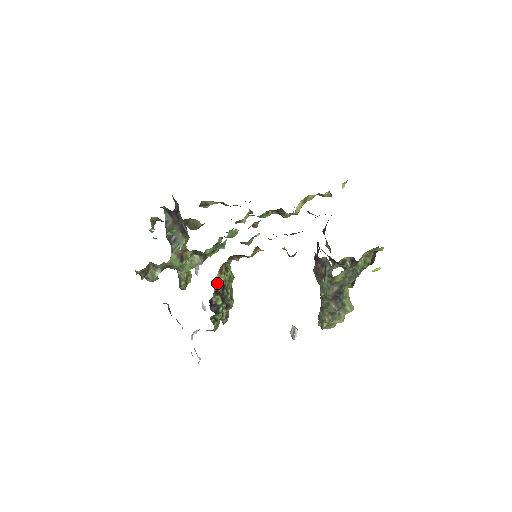
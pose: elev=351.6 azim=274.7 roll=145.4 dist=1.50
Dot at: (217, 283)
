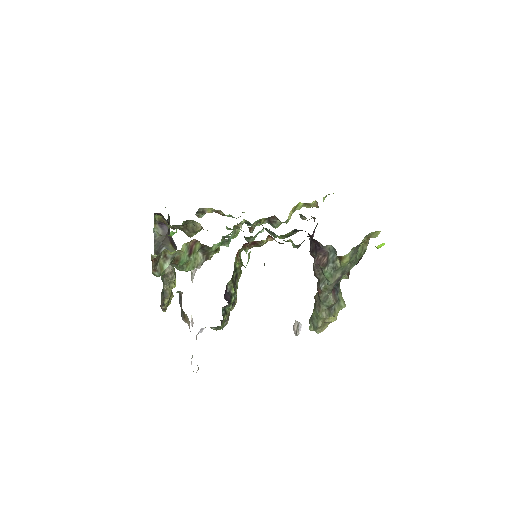
Dot at: (234, 268)
